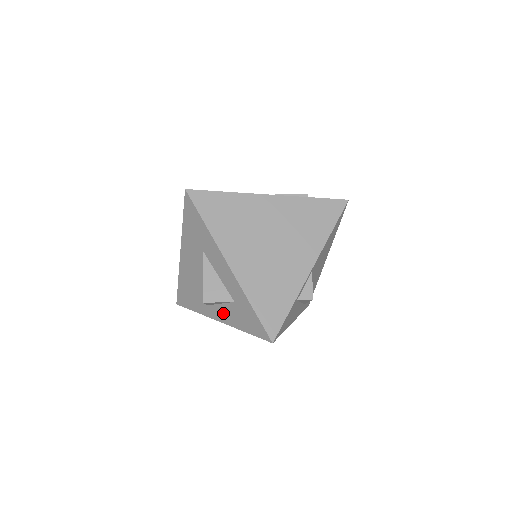
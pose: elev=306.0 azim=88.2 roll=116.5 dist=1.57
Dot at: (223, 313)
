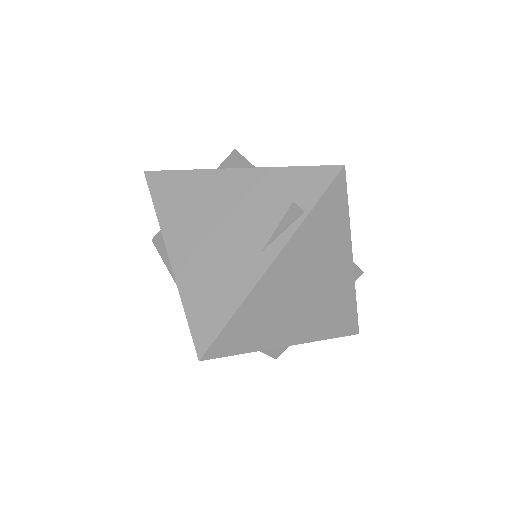
Dot at: occluded
